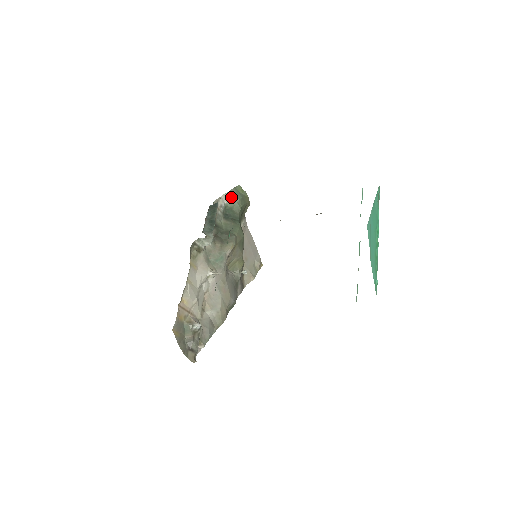
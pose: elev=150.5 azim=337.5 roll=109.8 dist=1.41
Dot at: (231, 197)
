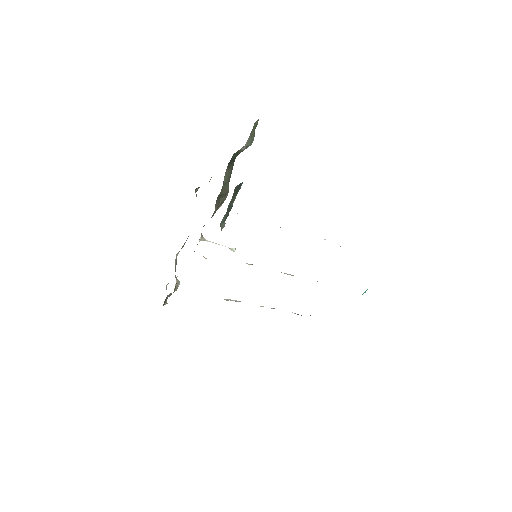
Dot at: (247, 145)
